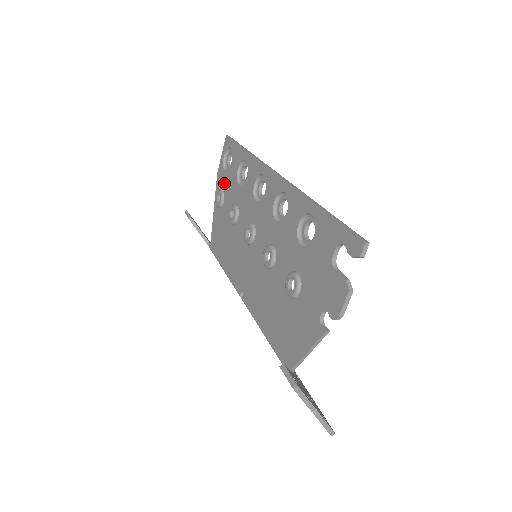
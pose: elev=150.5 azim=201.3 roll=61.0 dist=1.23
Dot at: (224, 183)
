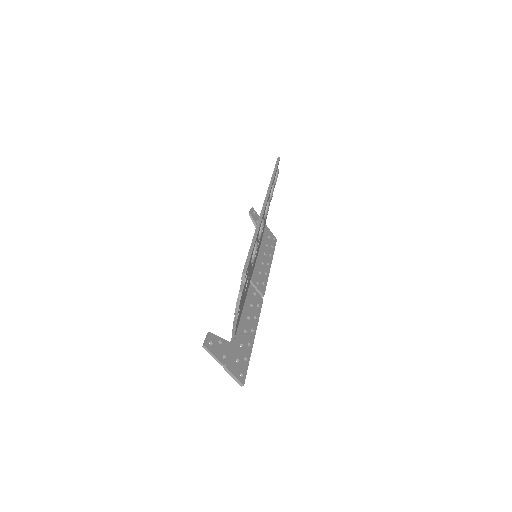
Dot at: occluded
